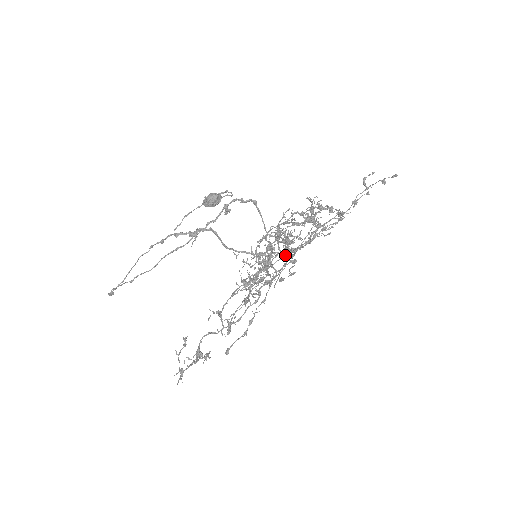
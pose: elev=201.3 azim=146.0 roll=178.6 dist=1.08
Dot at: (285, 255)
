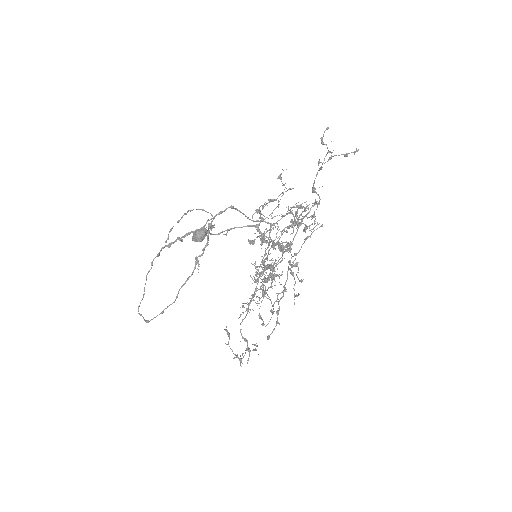
Dot at: (292, 274)
